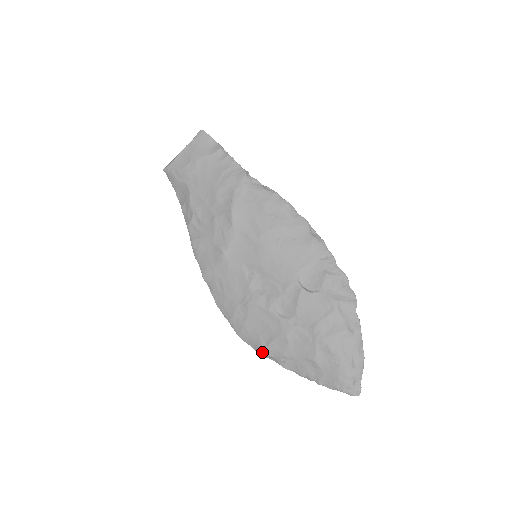
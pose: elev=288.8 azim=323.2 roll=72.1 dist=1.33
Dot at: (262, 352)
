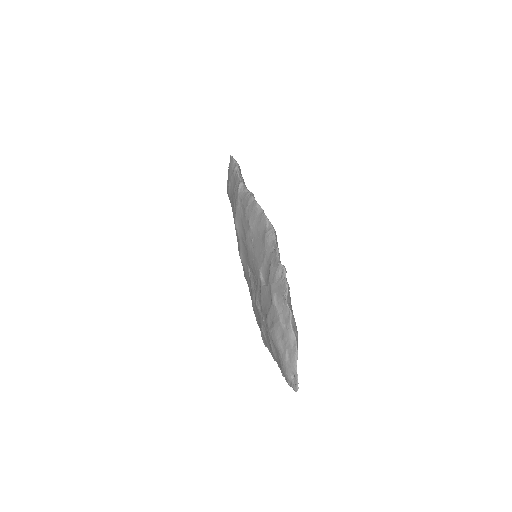
Dot at: occluded
